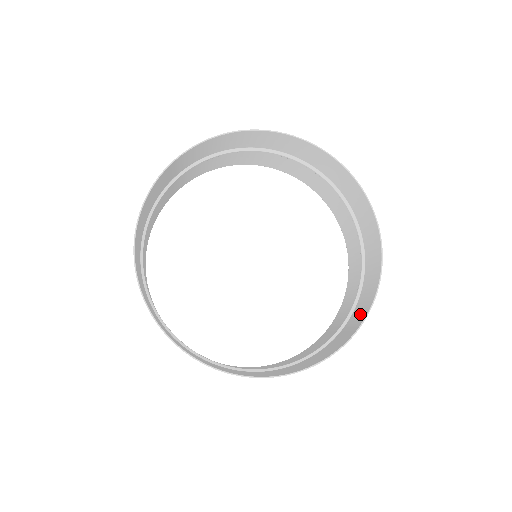
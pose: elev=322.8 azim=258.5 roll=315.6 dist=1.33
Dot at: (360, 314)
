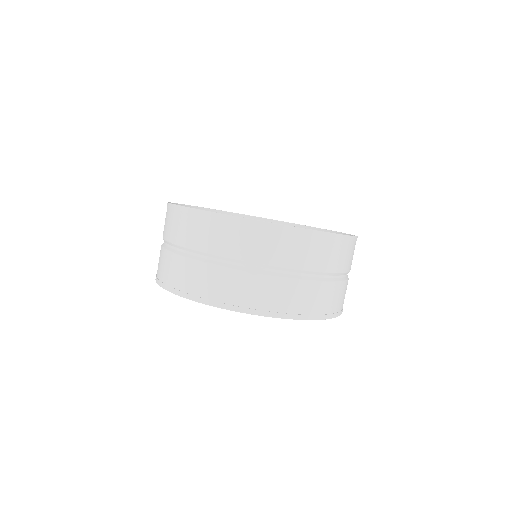
Dot at: occluded
